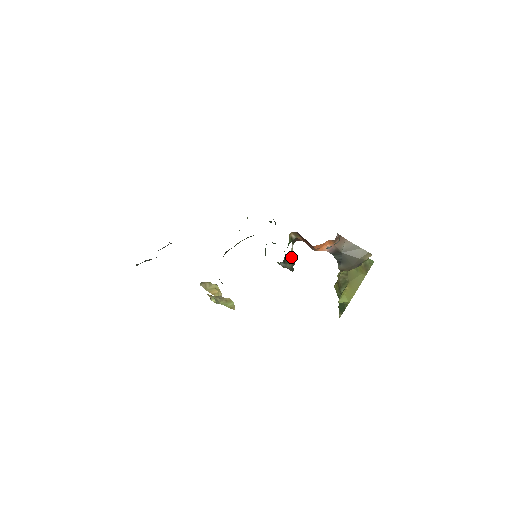
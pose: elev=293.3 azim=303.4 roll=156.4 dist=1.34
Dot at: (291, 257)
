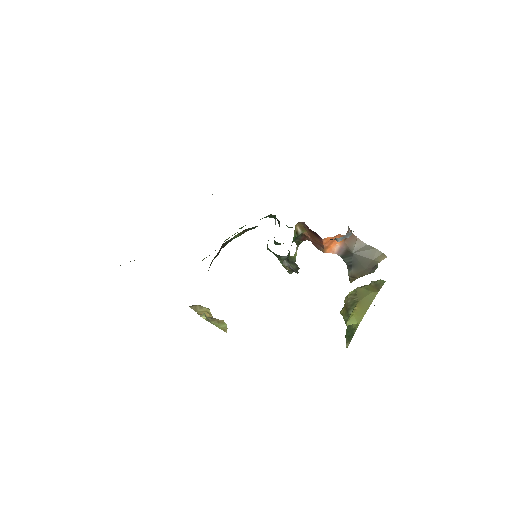
Dot at: (295, 260)
